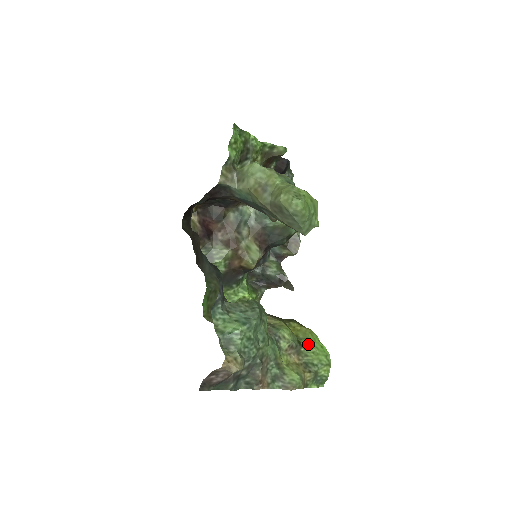
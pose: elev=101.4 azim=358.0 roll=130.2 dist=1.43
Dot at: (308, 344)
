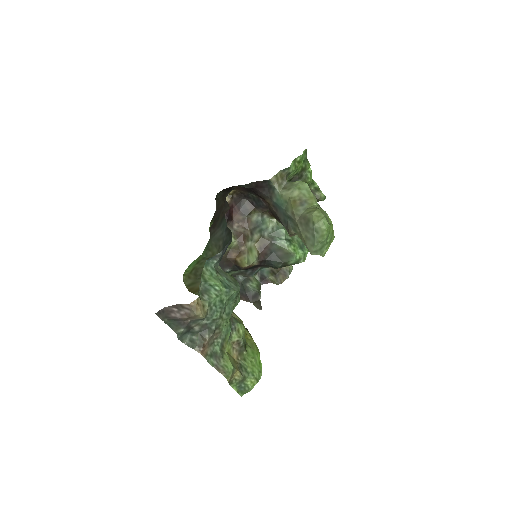
Dot at: (251, 352)
